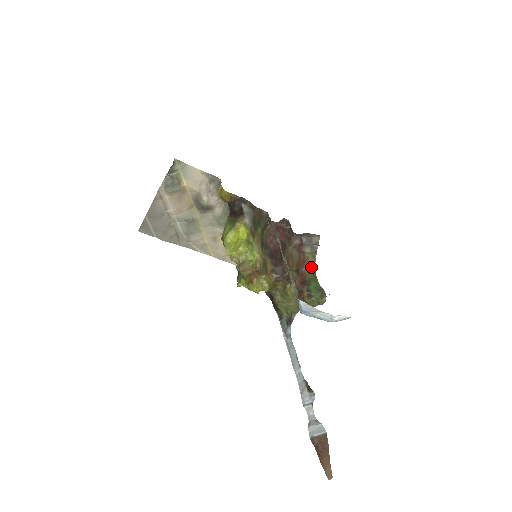
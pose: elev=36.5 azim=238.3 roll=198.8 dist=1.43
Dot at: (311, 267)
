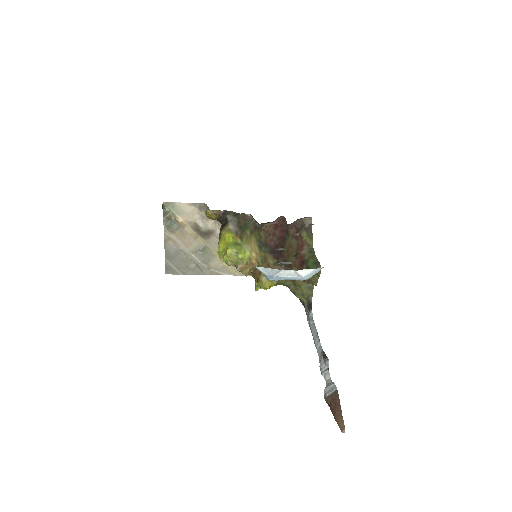
Dot at: (310, 248)
